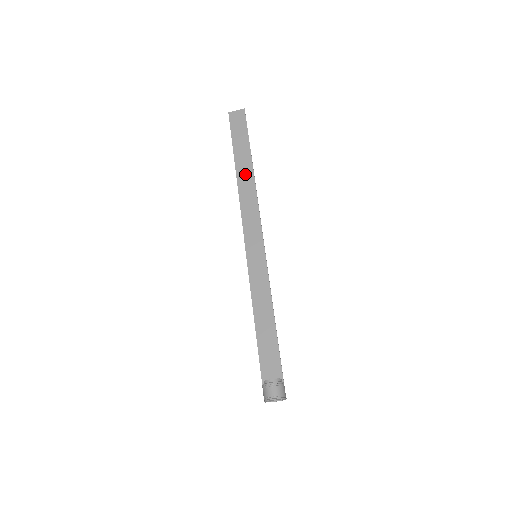
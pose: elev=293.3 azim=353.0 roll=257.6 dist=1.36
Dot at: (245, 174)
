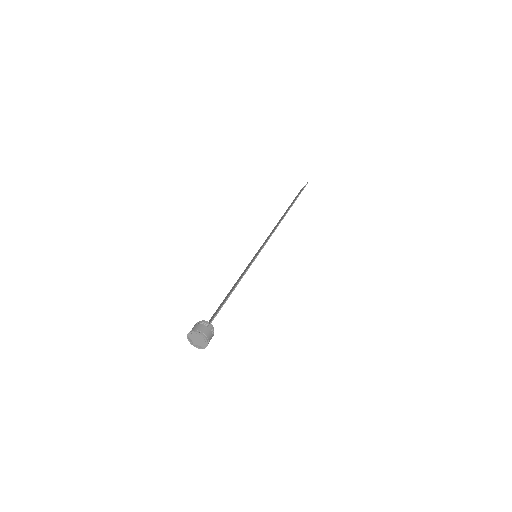
Dot at: occluded
